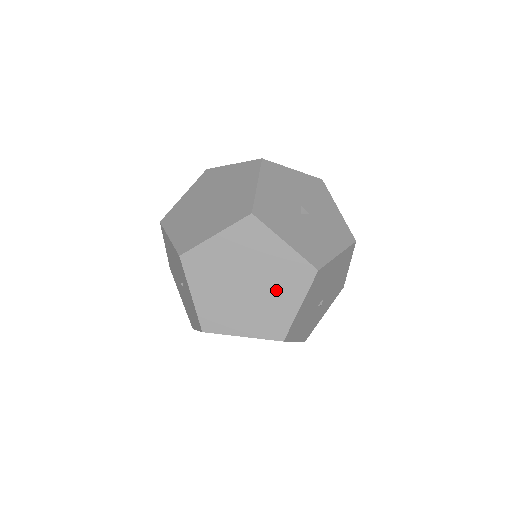
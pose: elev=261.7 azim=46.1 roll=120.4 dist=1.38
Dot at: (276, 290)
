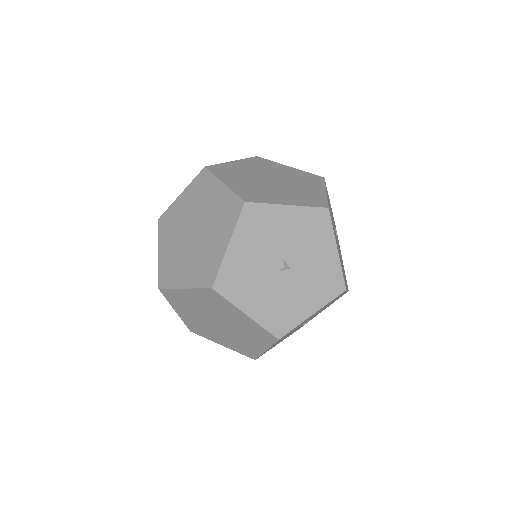
Dot at: (244, 335)
